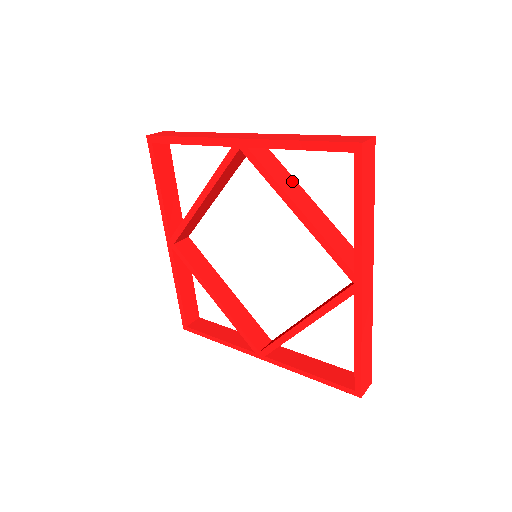
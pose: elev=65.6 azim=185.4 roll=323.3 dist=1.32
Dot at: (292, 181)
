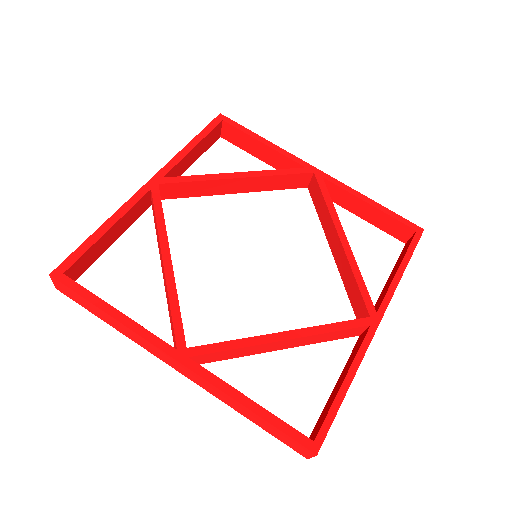
Dot at: occluded
